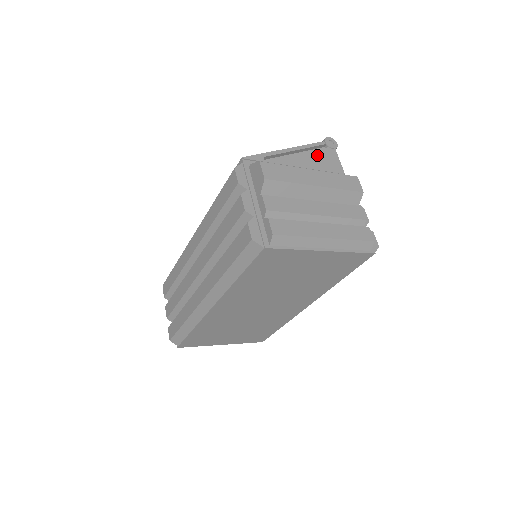
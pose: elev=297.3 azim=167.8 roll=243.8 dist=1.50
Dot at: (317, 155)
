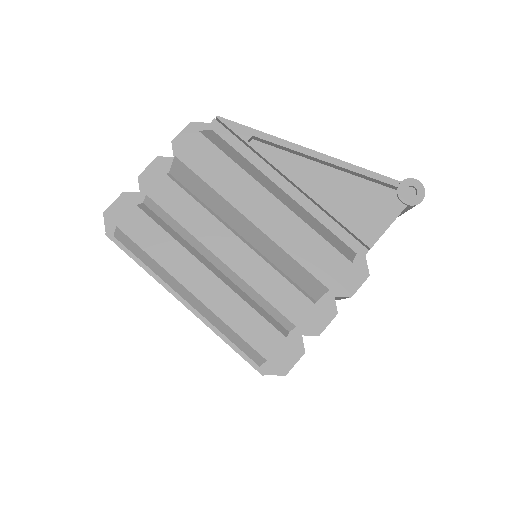
Dot at: (355, 190)
